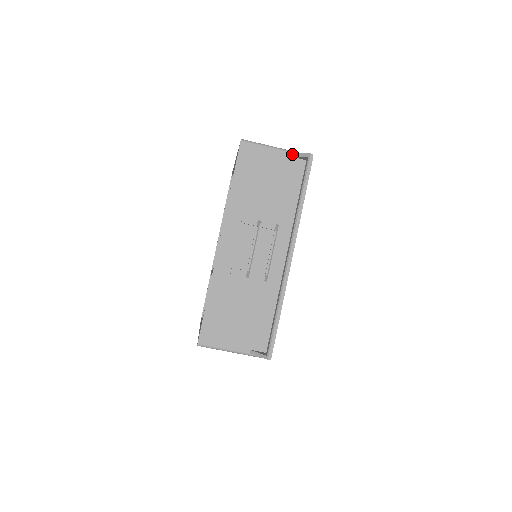
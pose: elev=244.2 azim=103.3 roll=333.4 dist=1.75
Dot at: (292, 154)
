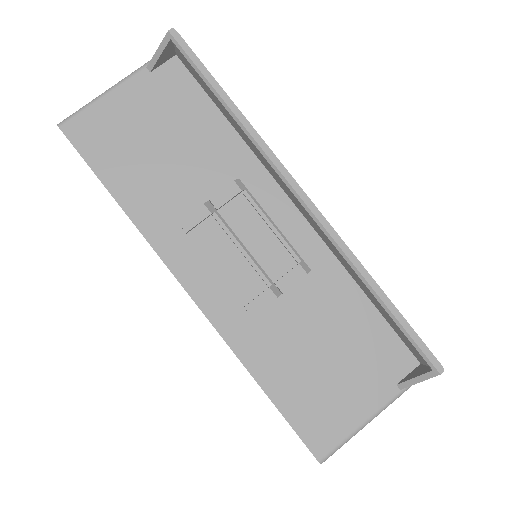
Dot at: (147, 67)
